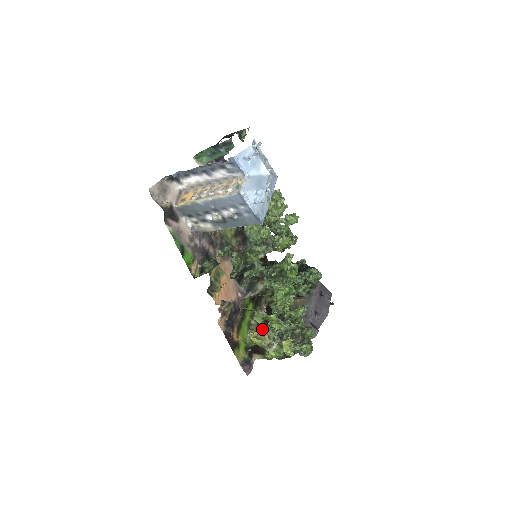
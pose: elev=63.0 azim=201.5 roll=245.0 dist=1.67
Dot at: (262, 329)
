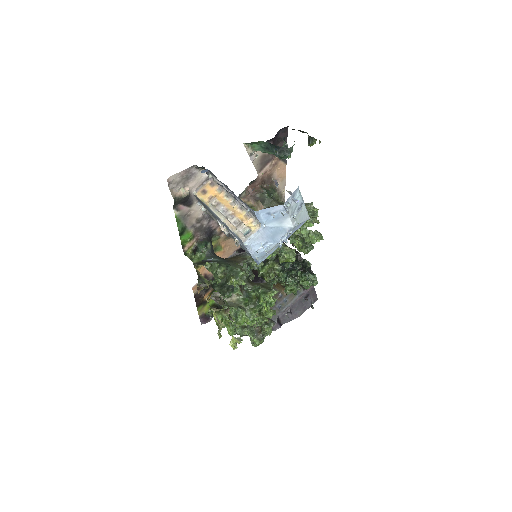
Dot at: occluded
